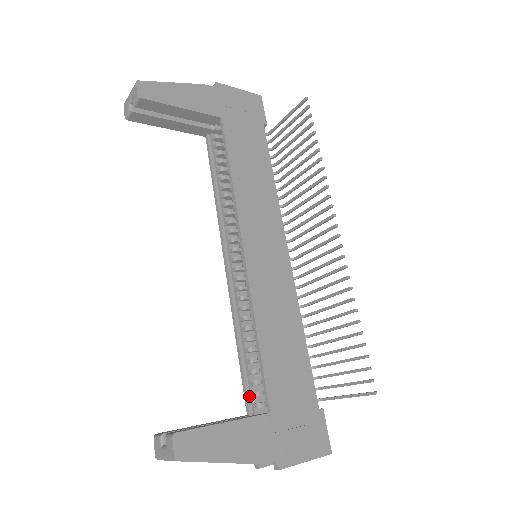
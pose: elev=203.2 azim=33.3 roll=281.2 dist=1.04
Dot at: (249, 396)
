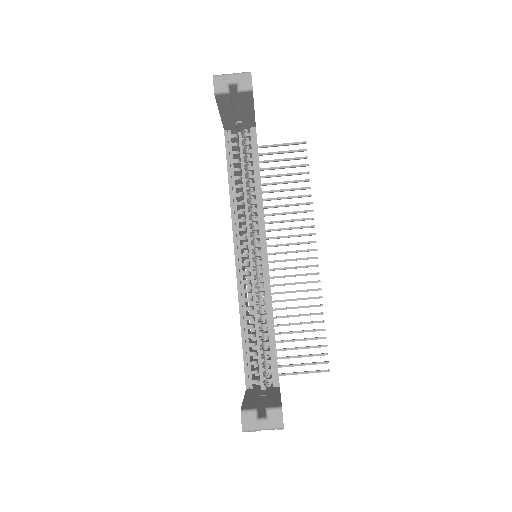
Dot at: (248, 374)
